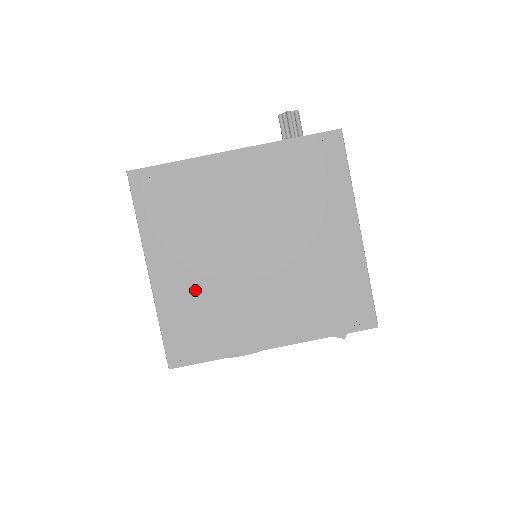
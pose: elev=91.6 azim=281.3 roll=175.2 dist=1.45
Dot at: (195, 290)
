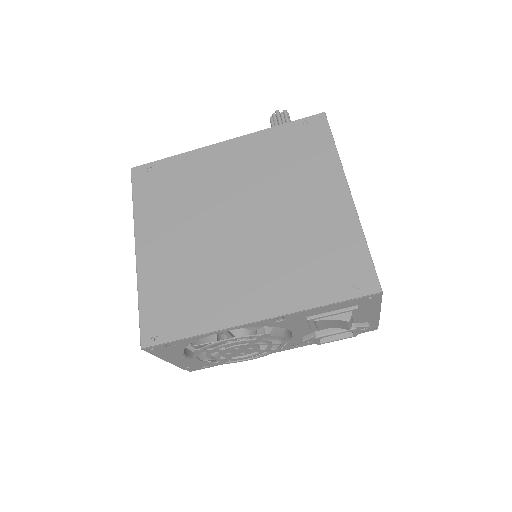
Dot at: (178, 264)
